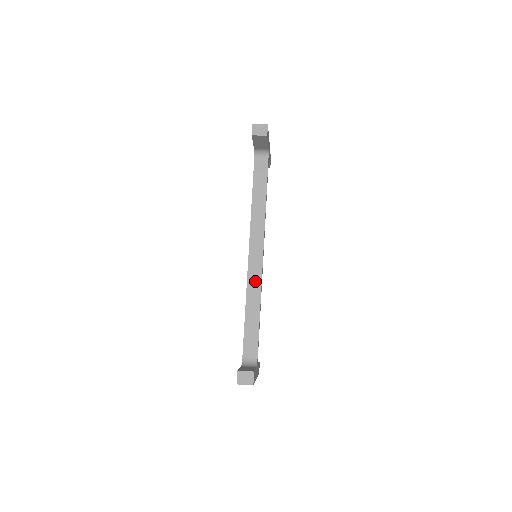
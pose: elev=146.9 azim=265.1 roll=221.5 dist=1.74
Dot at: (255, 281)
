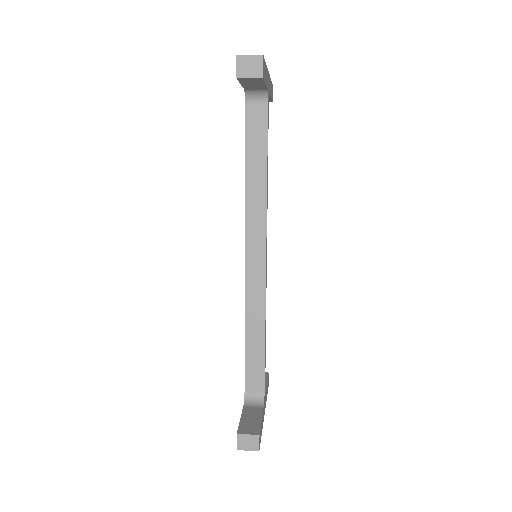
Dot at: (256, 293)
